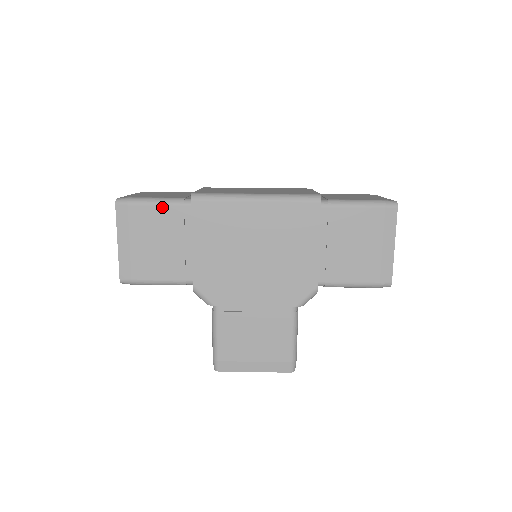
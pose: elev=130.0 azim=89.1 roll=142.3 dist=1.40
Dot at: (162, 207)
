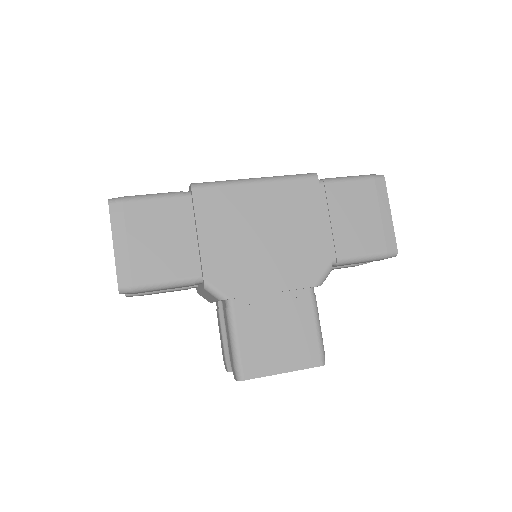
Dot at: (160, 201)
